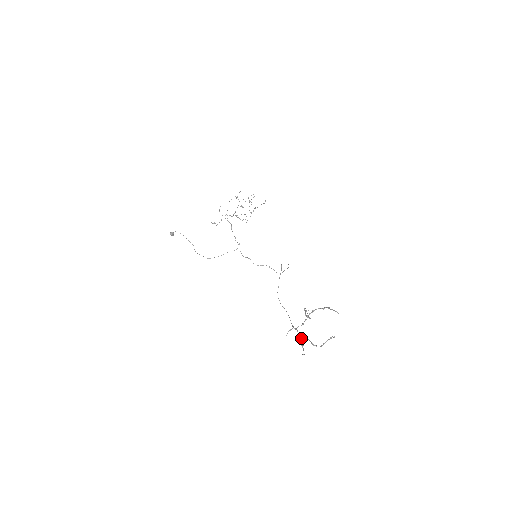
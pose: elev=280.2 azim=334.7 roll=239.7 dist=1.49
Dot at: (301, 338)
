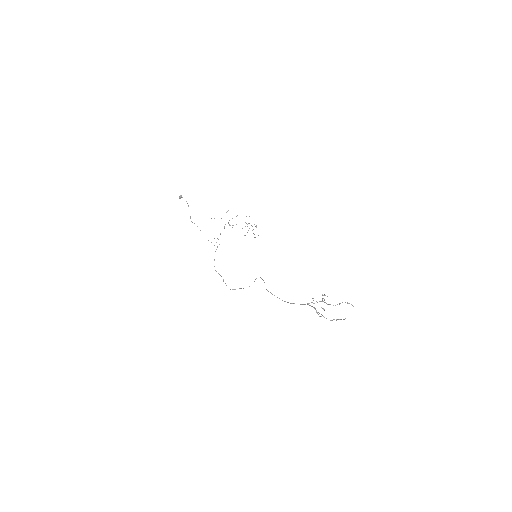
Dot at: occluded
